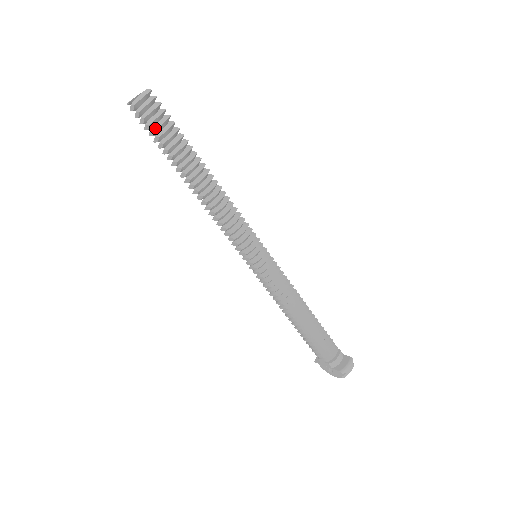
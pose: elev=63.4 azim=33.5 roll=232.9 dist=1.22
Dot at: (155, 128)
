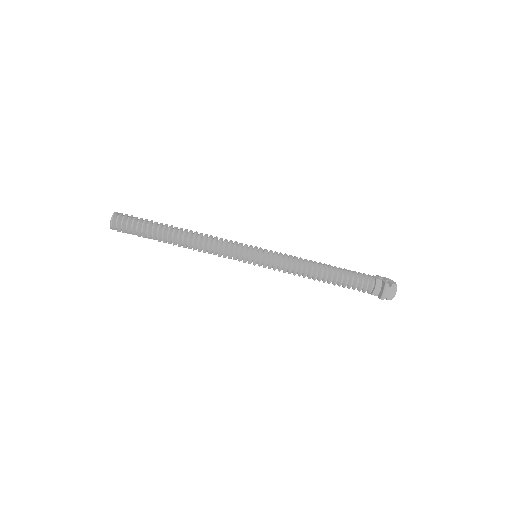
Dot at: (132, 233)
